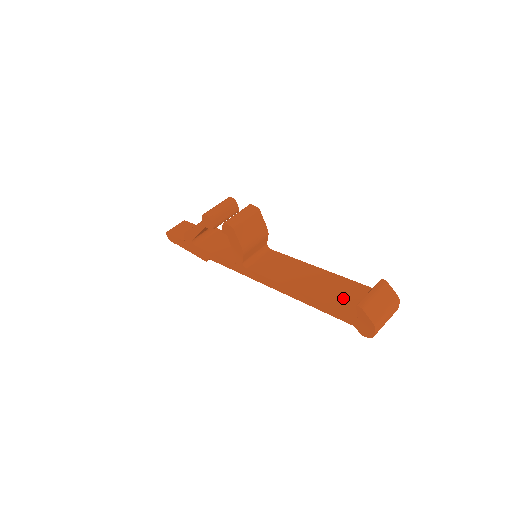
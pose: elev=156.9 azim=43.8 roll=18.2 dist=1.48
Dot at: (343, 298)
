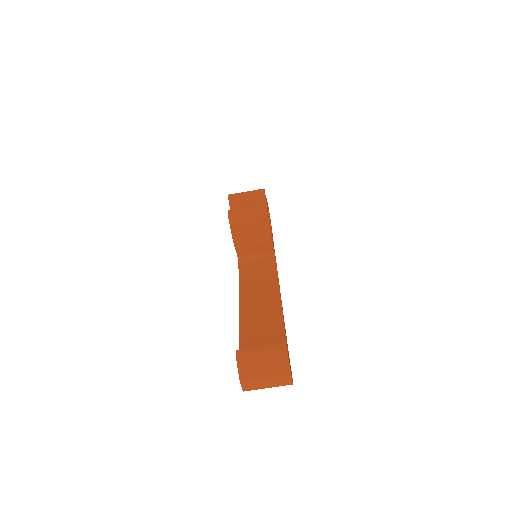
Dot at: (256, 338)
